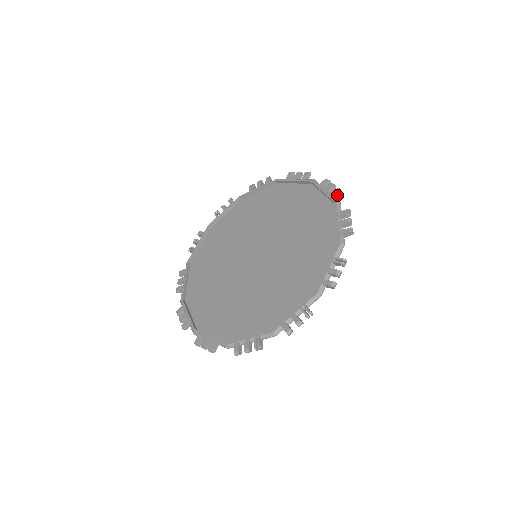
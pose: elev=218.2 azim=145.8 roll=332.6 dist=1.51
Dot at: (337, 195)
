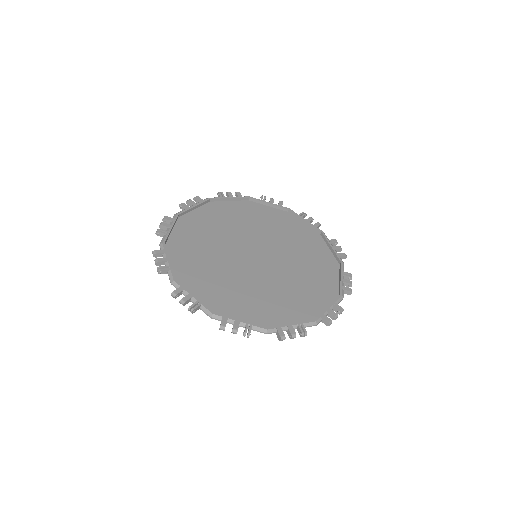
Dot at: (342, 257)
